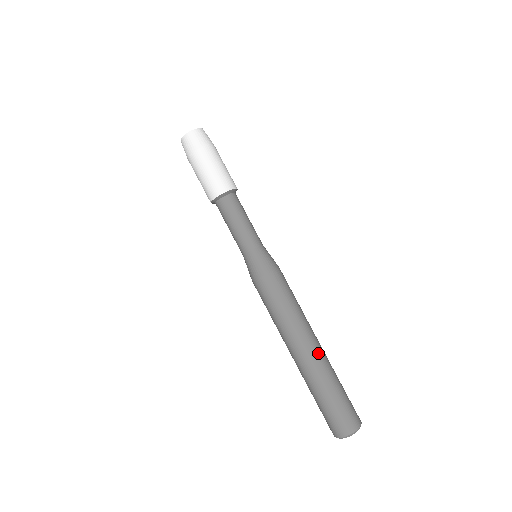
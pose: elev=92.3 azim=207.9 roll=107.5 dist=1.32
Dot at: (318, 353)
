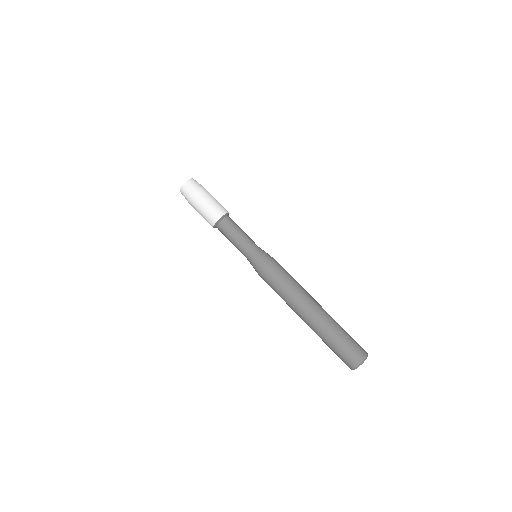
Dot at: (321, 310)
